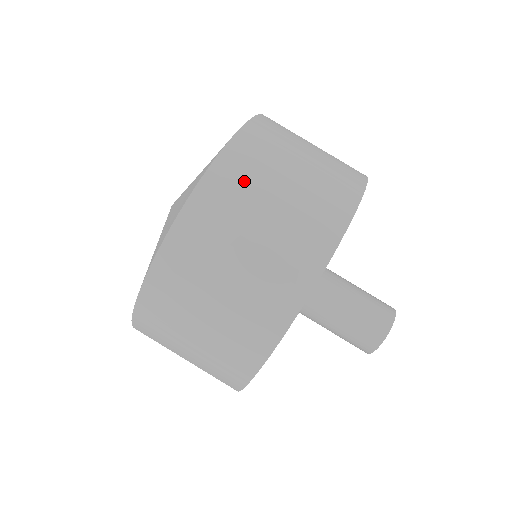
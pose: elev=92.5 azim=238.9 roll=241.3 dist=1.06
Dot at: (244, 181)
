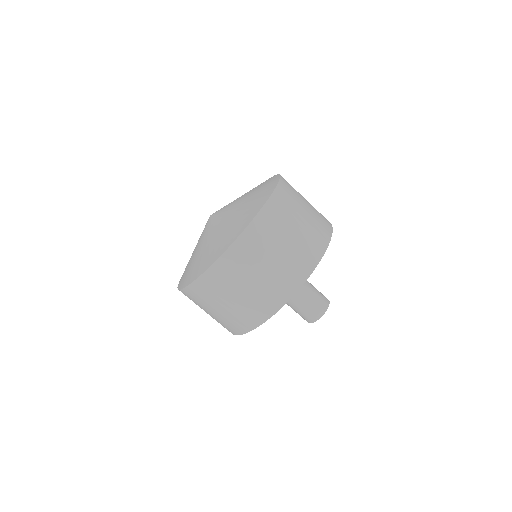
Dot at: (203, 297)
